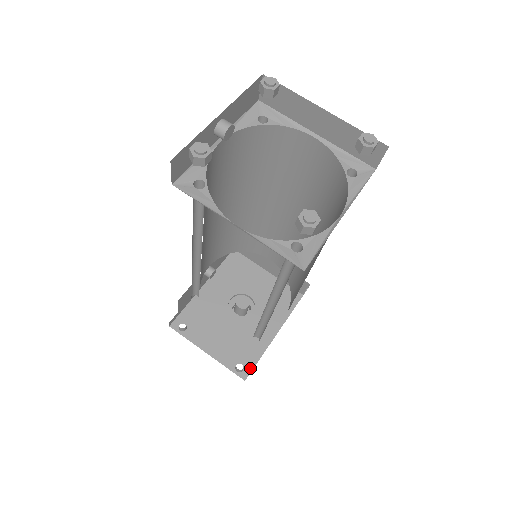
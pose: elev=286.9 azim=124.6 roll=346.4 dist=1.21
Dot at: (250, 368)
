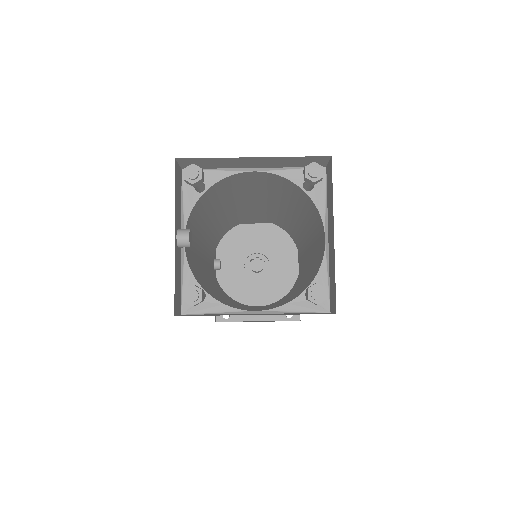
Dot at: occluded
